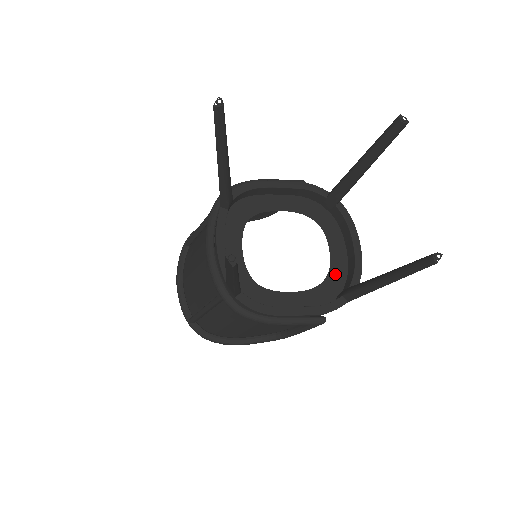
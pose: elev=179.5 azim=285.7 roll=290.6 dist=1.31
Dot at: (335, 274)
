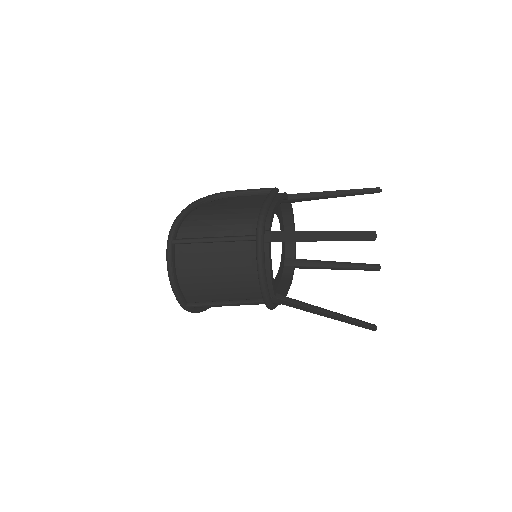
Dot at: (283, 249)
